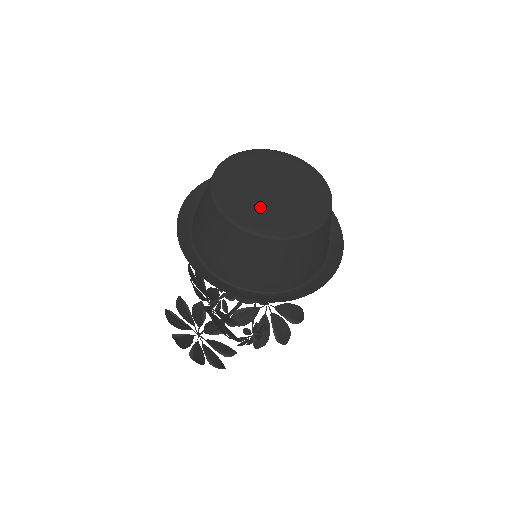
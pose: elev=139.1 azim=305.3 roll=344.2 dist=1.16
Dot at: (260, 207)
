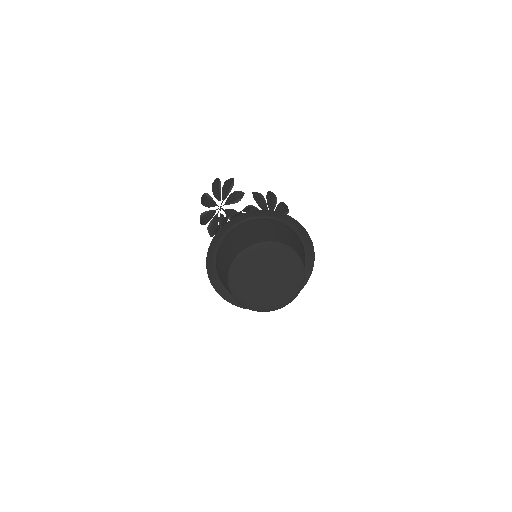
Dot at: (253, 289)
